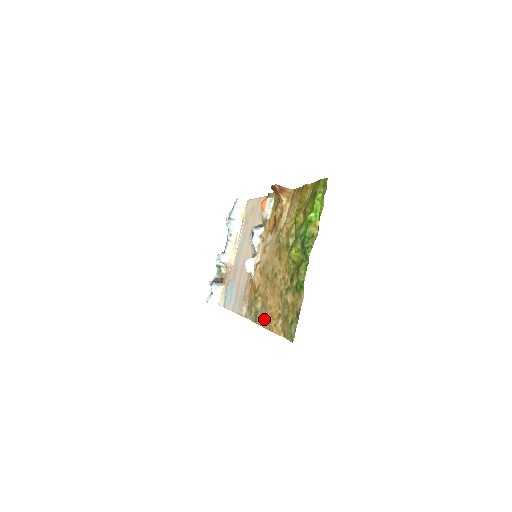
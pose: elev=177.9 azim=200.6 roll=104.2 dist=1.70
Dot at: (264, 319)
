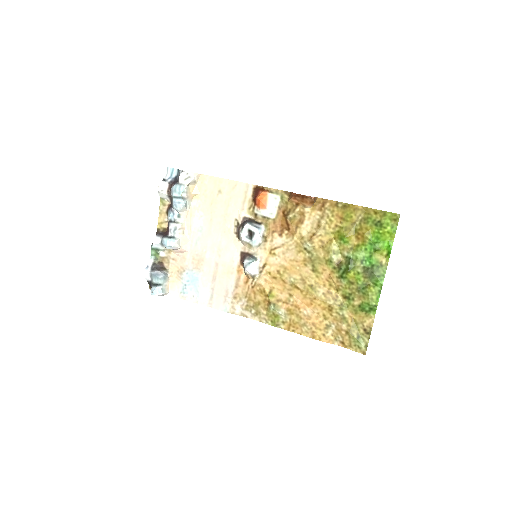
Dot at: (298, 327)
